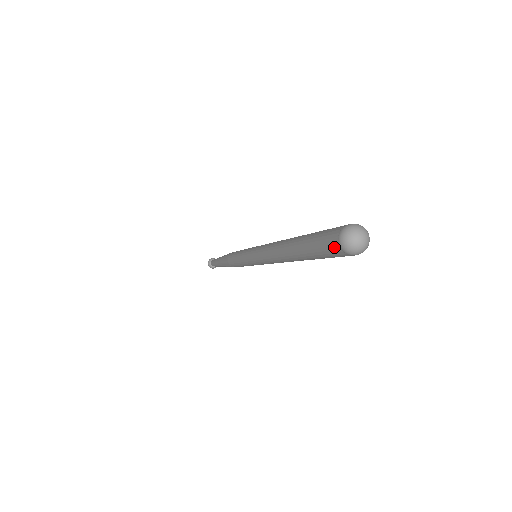
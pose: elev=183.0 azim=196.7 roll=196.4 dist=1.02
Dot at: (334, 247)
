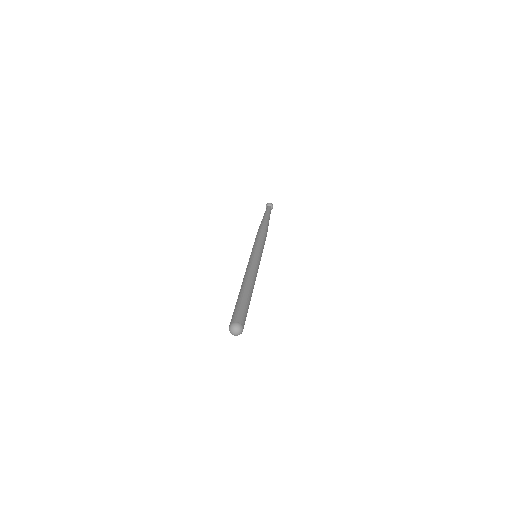
Dot at: occluded
